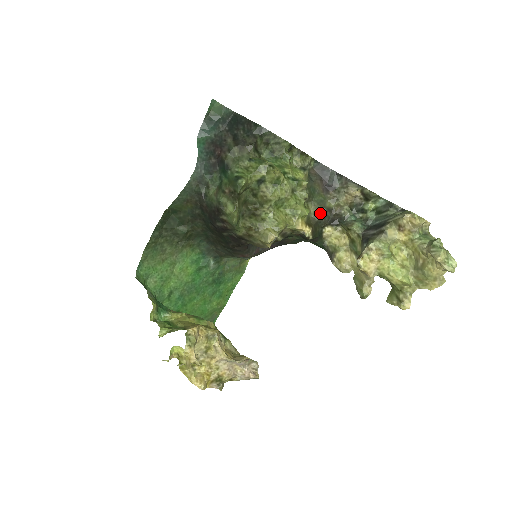
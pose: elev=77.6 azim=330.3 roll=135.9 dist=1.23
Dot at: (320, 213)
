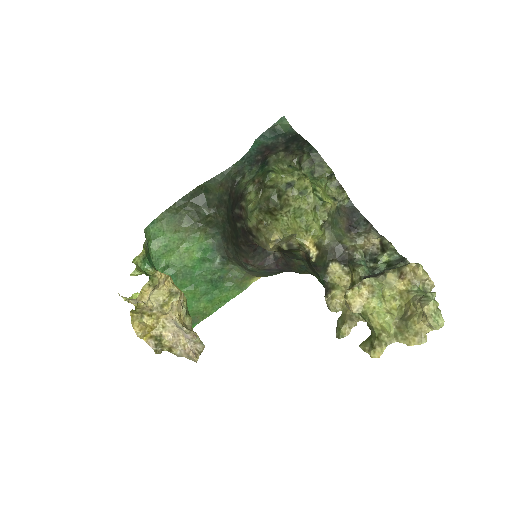
Dot at: (333, 245)
